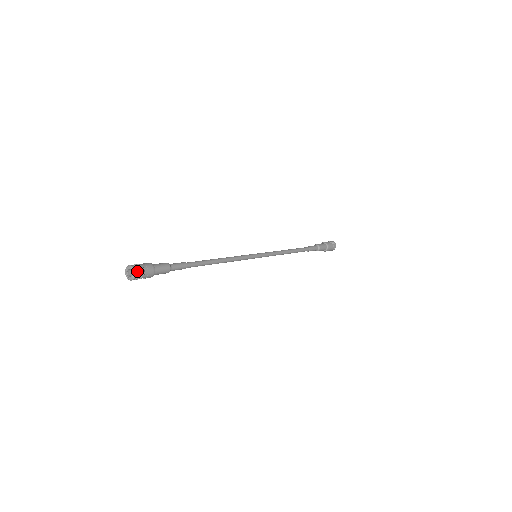
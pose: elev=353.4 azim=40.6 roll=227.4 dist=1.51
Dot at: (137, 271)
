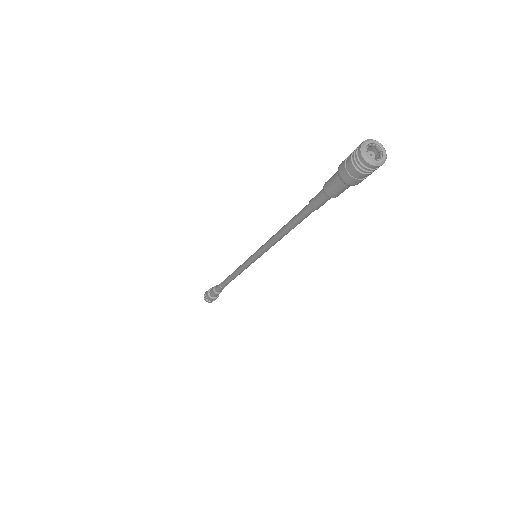
Dot at: (382, 161)
